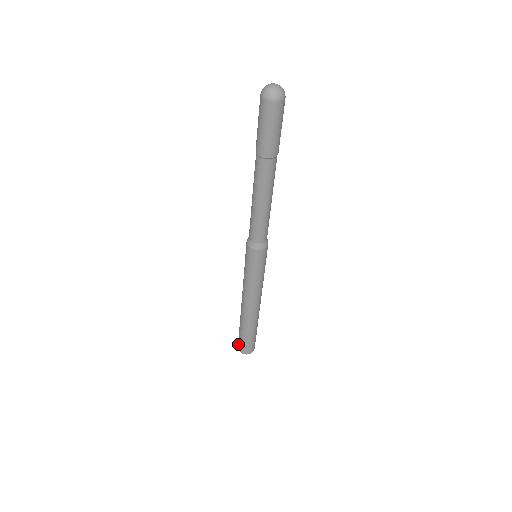
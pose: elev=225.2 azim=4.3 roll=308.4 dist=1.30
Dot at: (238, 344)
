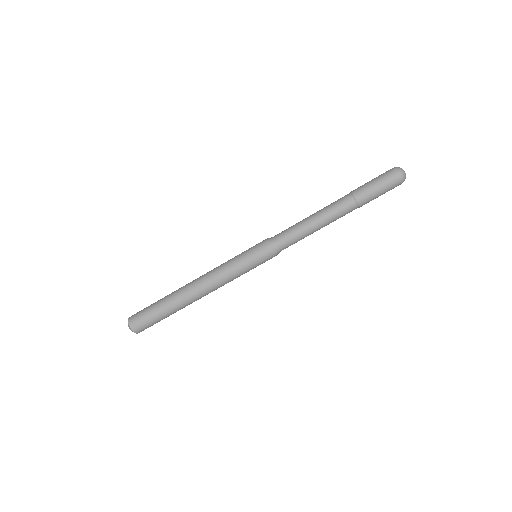
Dot at: (135, 317)
